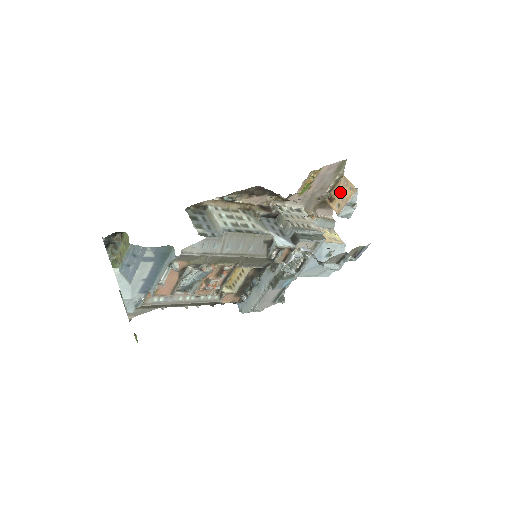
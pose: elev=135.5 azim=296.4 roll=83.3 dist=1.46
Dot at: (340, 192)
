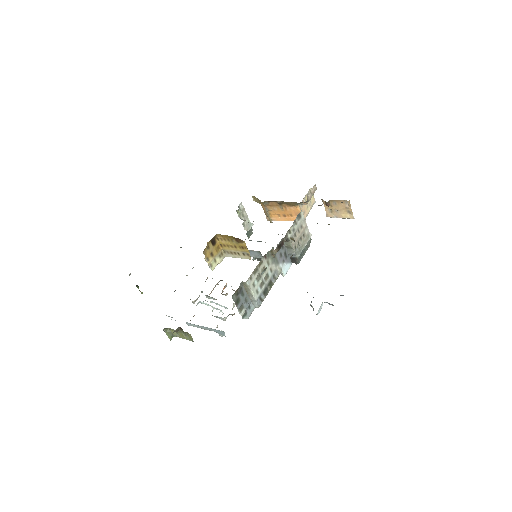
Dot at: (338, 207)
